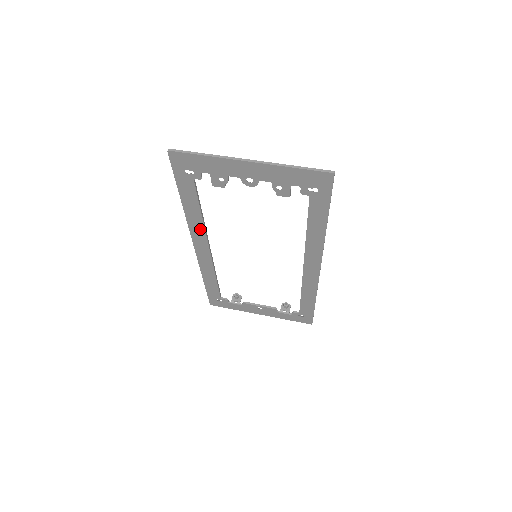
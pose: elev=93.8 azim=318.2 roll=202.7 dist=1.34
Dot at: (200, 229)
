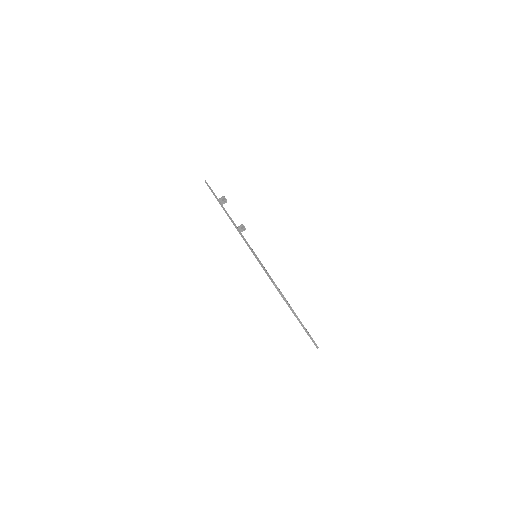
Dot at: occluded
